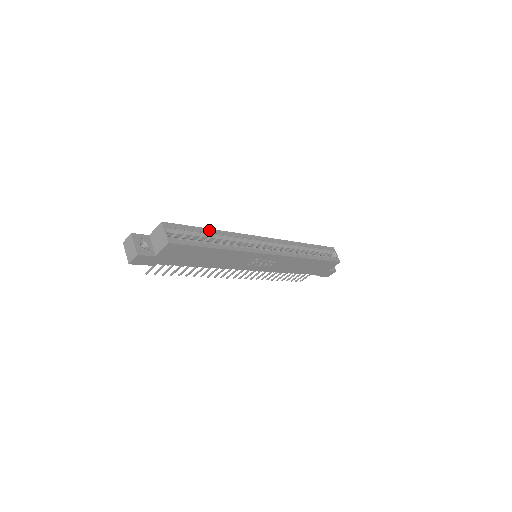
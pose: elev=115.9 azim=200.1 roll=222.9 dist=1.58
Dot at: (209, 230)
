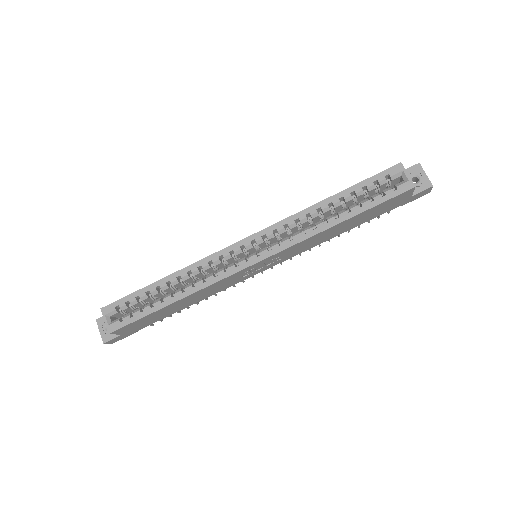
Dot at: (158, 283)
